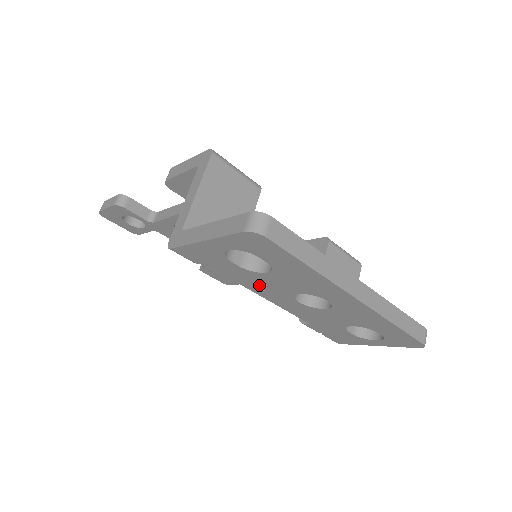
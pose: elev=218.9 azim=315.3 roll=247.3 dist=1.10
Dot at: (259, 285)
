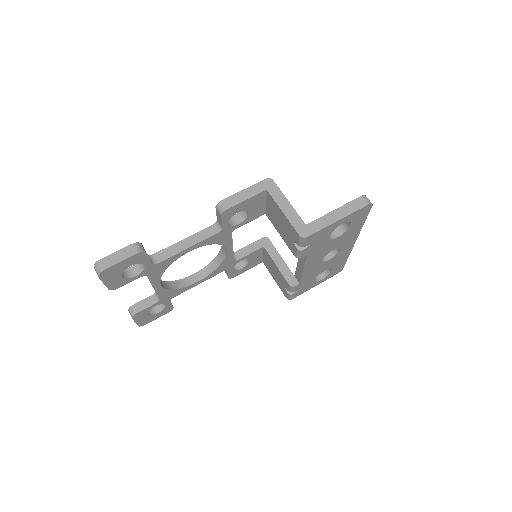
Dot at: (318, 253)
